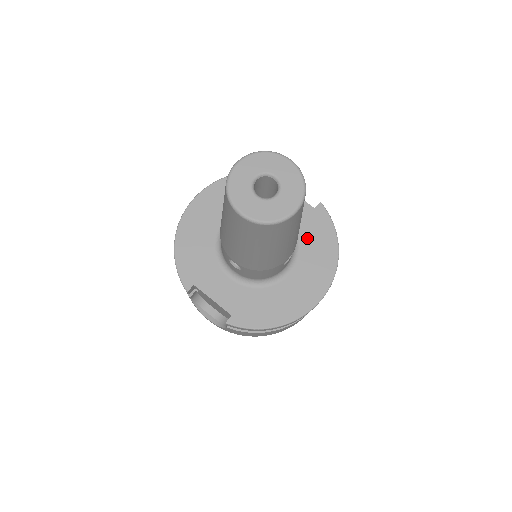
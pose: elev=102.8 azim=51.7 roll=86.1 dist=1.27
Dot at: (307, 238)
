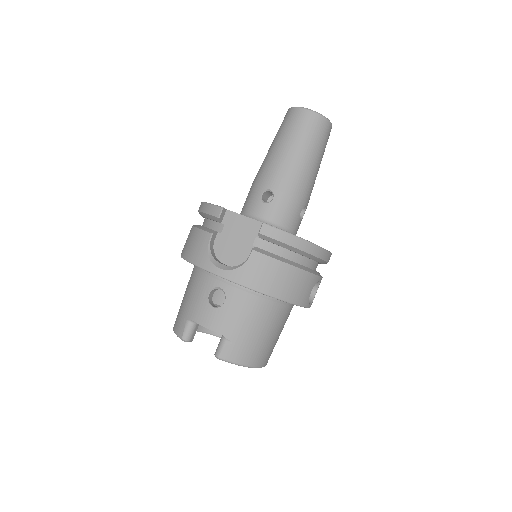
Dot at: occluded
